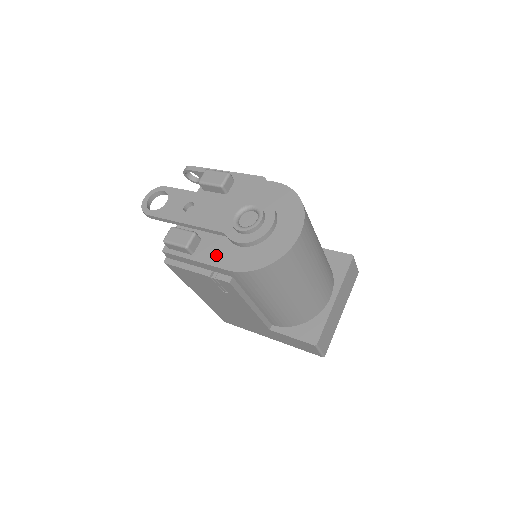
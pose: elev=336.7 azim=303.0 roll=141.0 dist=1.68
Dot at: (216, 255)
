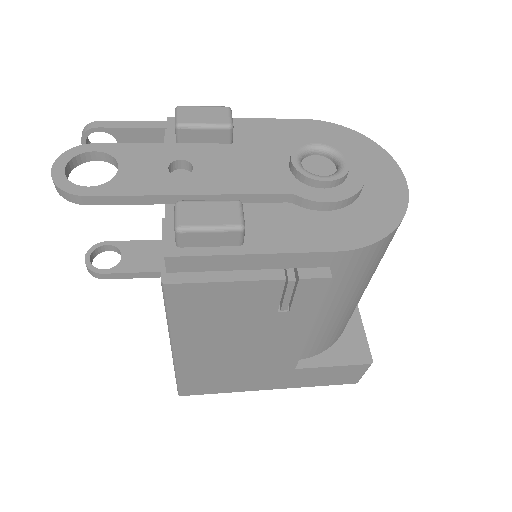
Dot at: (293, 234)
